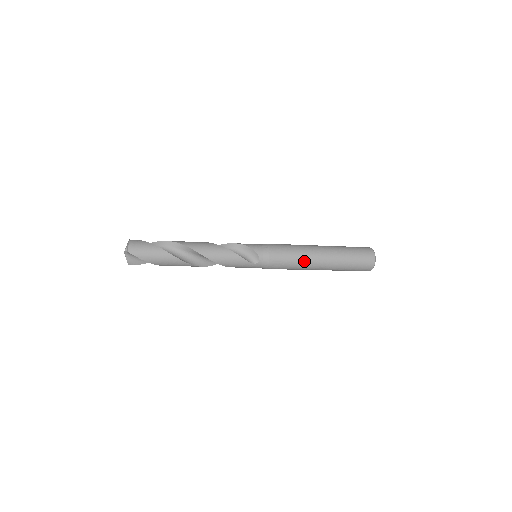
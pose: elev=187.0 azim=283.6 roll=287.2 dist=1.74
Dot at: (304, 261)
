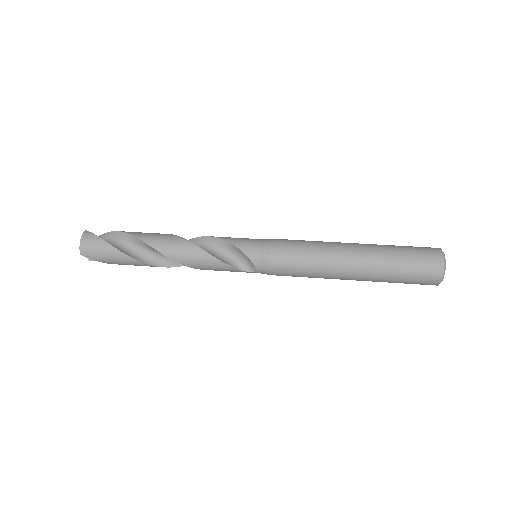
Dot at: (323, 274)
